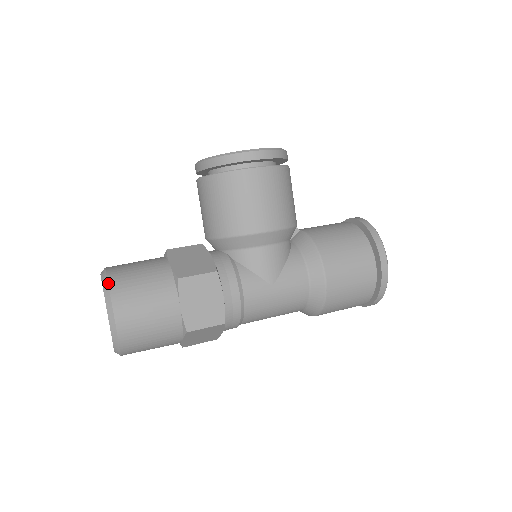
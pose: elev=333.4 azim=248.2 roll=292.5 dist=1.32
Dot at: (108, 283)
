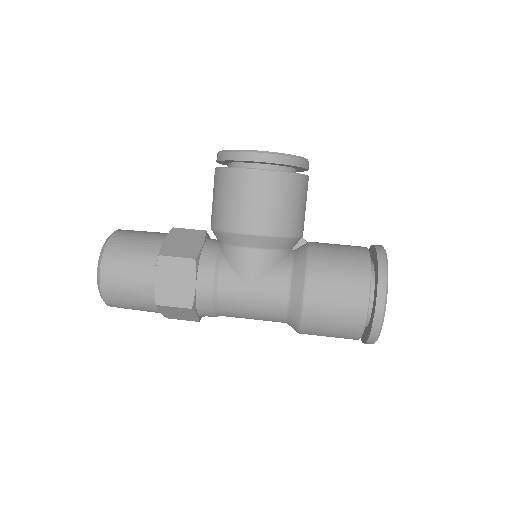
Dot at: (106, 242)
